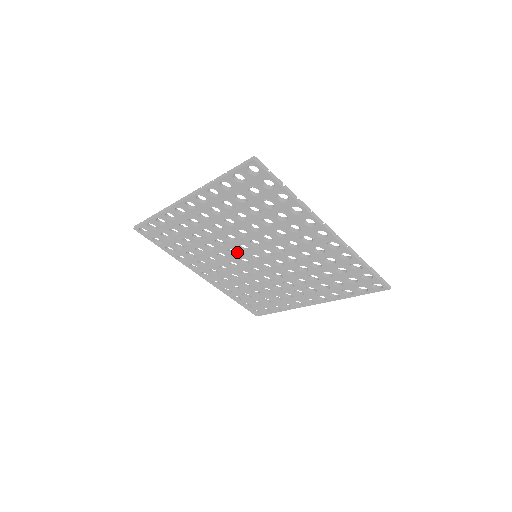
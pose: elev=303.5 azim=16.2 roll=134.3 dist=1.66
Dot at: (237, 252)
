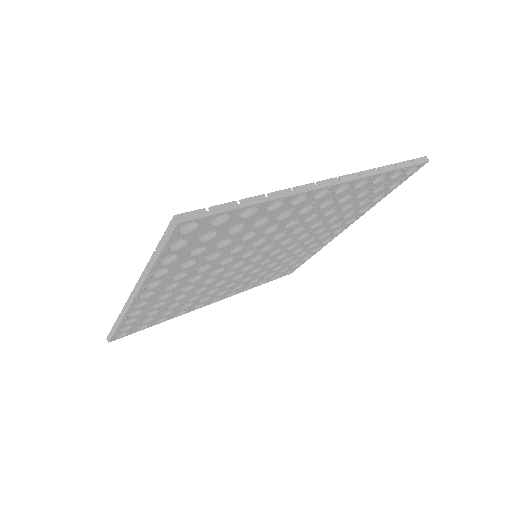
Dot at: occluded
